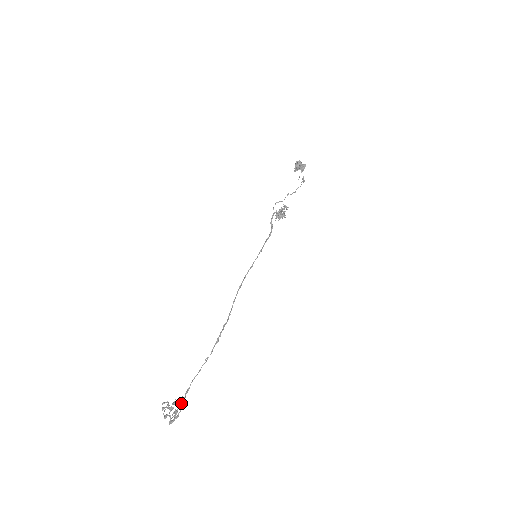
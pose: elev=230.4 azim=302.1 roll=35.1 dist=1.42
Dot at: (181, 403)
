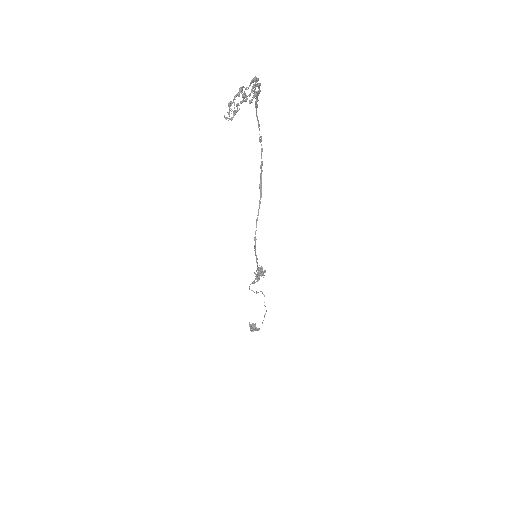
Dot at: occluded
